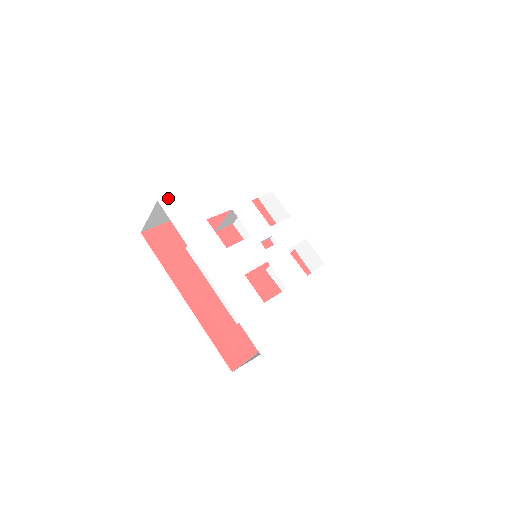
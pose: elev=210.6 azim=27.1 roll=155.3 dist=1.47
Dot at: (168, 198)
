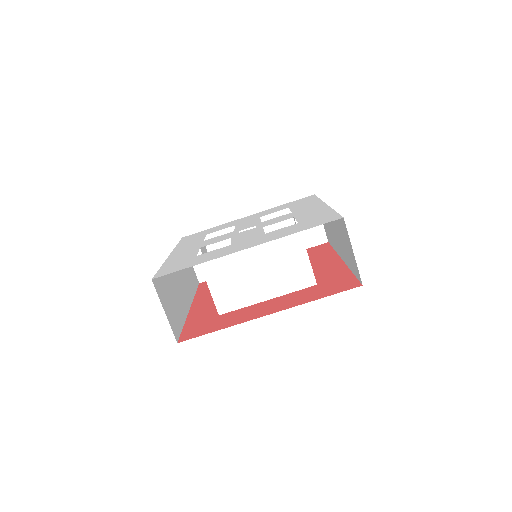
Dot at: (191, 235)
